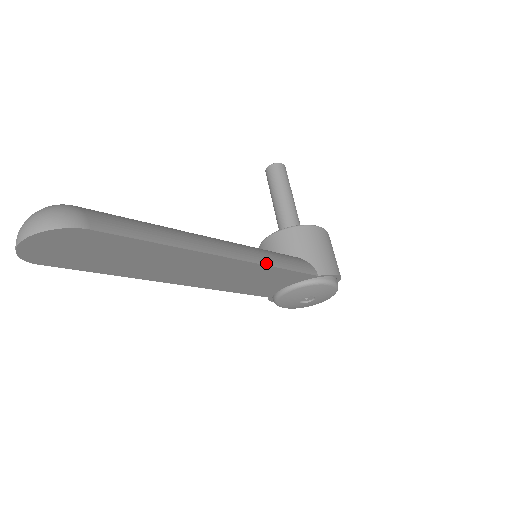
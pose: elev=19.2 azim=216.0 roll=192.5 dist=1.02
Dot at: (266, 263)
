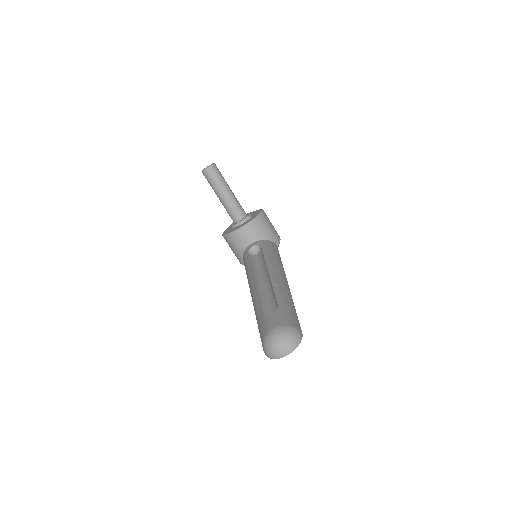
Dot at: (283, 269)
